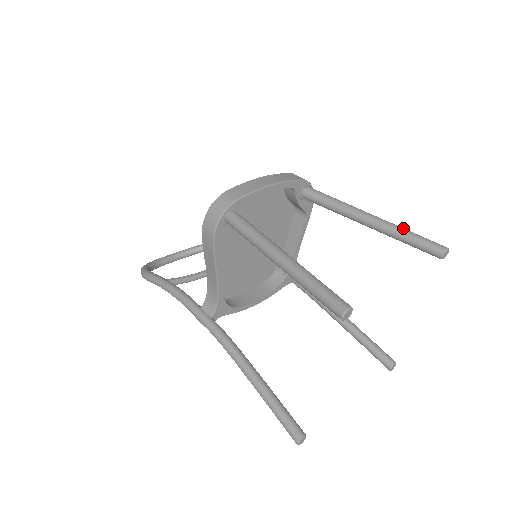
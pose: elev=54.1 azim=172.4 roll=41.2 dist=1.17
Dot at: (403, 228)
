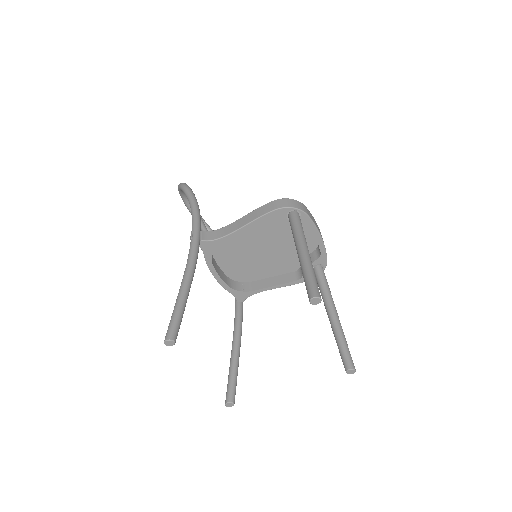
Dot at: (345, 338)
